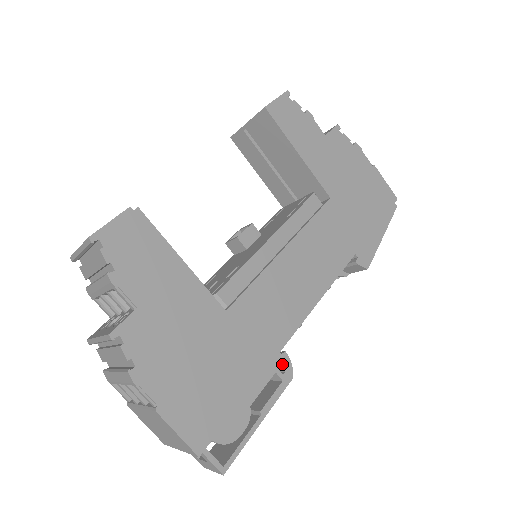
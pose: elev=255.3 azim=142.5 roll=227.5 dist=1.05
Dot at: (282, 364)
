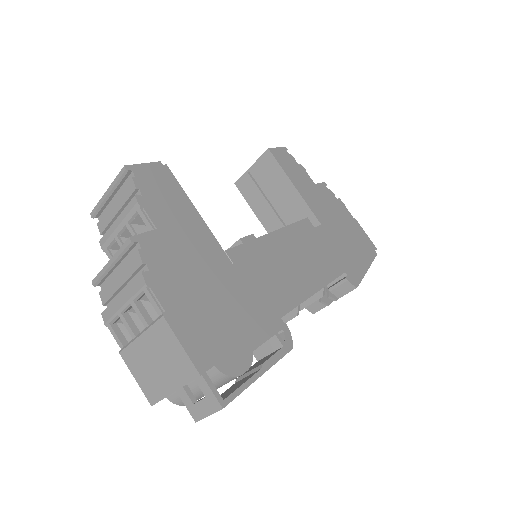
Dot at: (282, 333)
